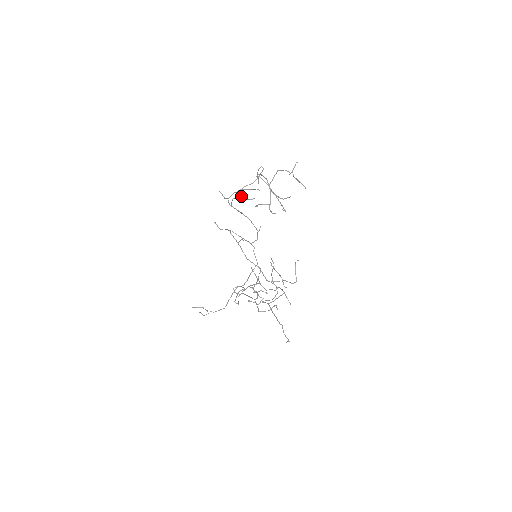
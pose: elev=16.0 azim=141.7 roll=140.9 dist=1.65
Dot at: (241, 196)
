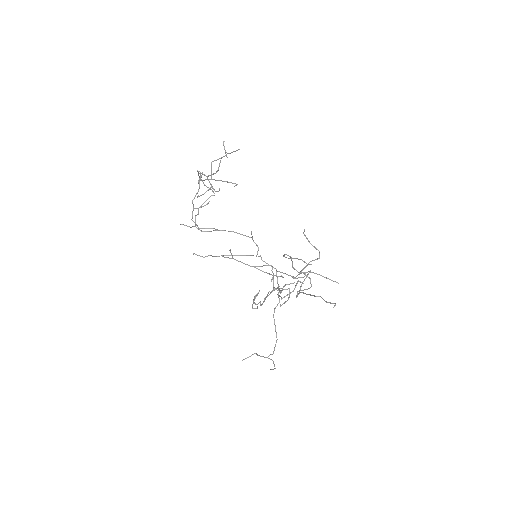
Dot at: occluded
